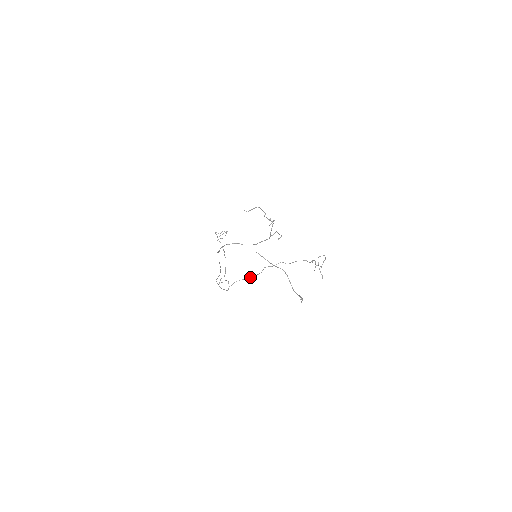
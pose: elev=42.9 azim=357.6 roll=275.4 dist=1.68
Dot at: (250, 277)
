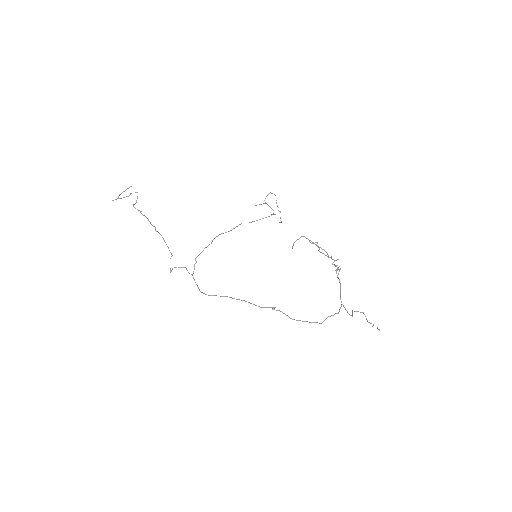
Dot at: occluded
